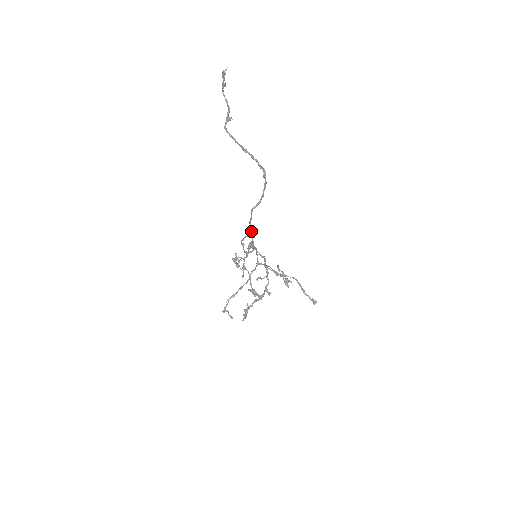
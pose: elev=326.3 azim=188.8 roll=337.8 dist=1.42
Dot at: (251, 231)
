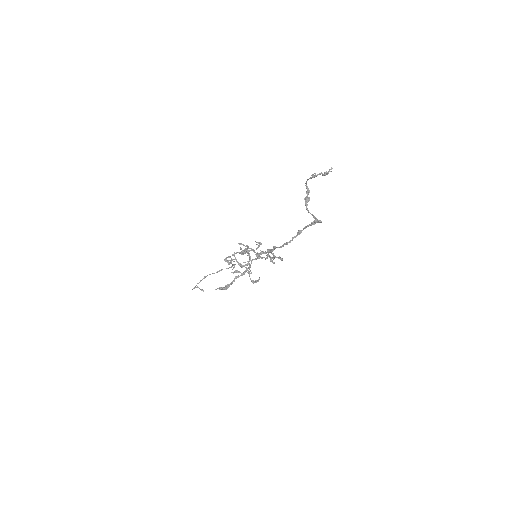
Dot at: (271, 250)
